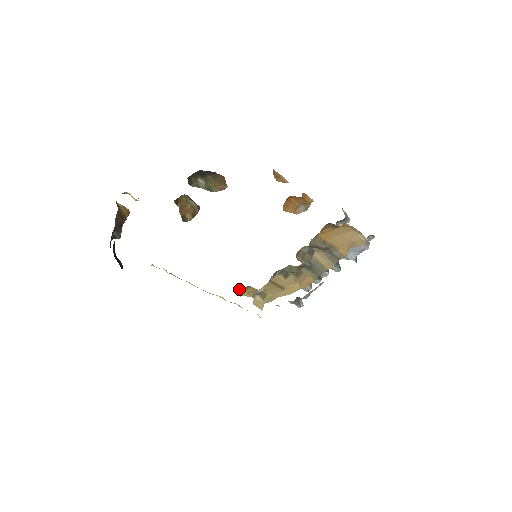
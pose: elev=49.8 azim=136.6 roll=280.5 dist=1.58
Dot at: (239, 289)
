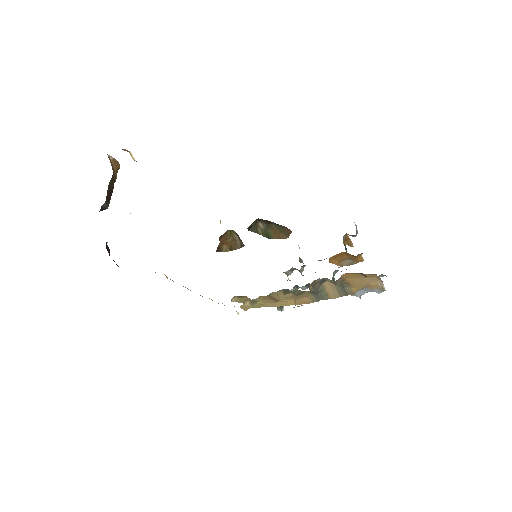
Dot at: (234, 296)
